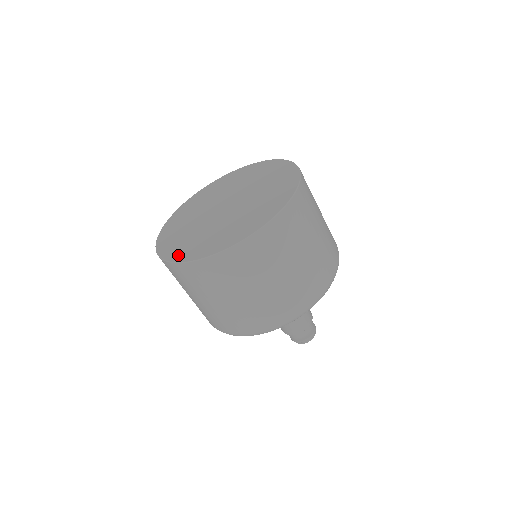
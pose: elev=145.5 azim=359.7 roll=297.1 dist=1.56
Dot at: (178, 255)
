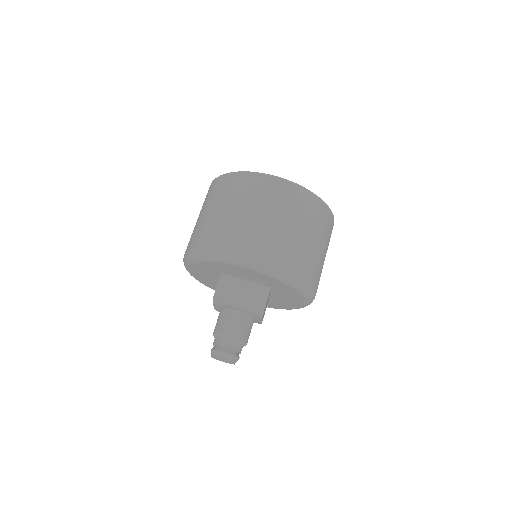
Dot at: occluded
